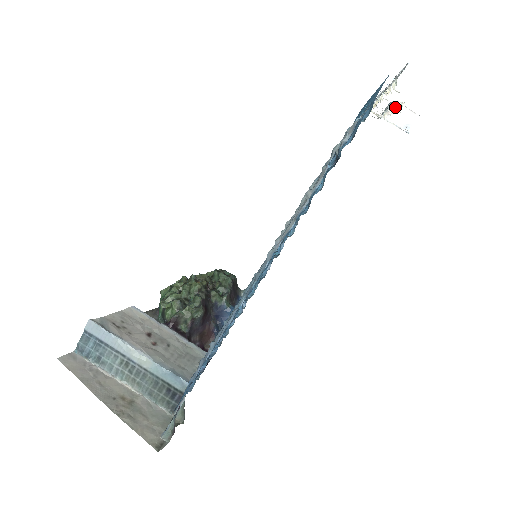
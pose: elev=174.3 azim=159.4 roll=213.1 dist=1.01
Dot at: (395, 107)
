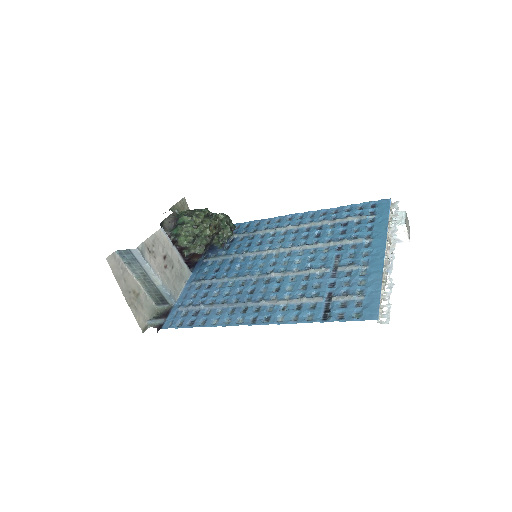
Dot at: (386, 274)
